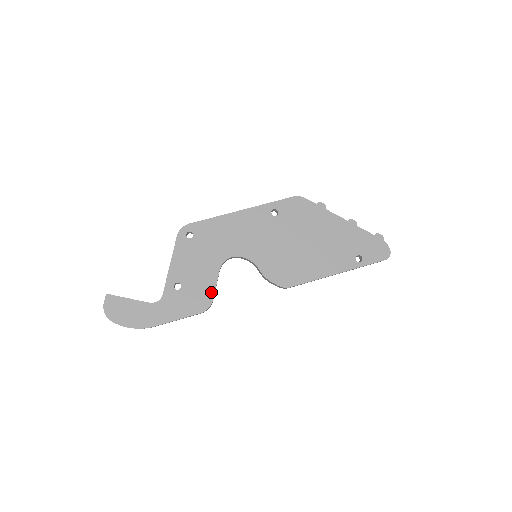
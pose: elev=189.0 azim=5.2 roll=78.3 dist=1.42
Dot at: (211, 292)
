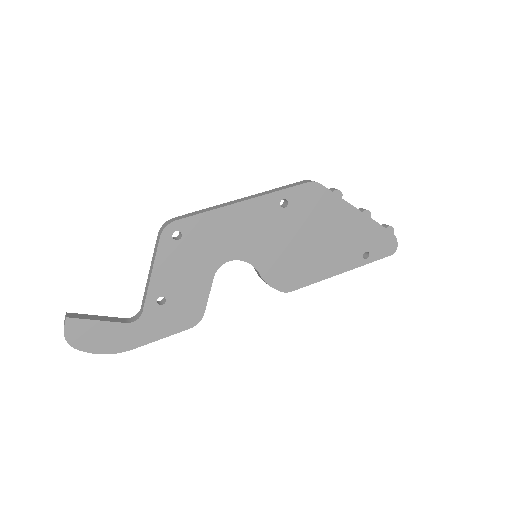
Dot at: (202, 304)
